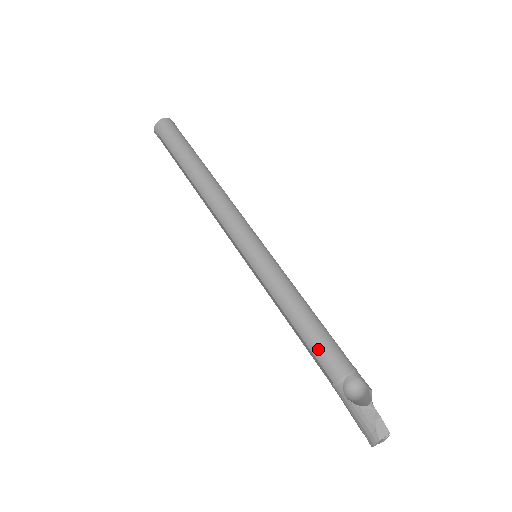
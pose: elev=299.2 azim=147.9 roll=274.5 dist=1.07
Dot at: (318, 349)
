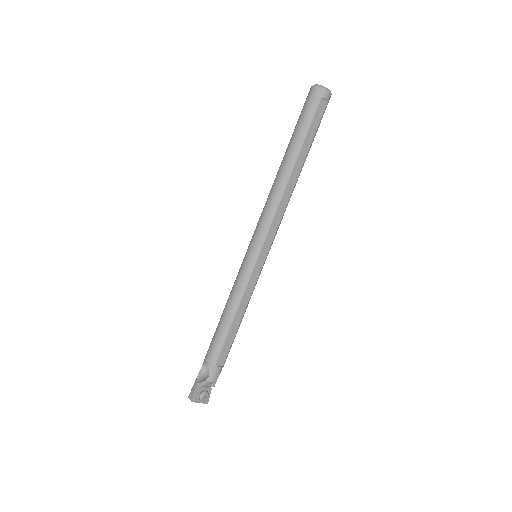
Dot at: (213, 336)
